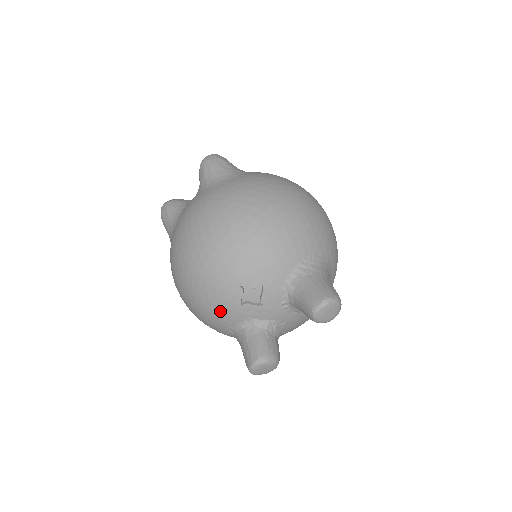
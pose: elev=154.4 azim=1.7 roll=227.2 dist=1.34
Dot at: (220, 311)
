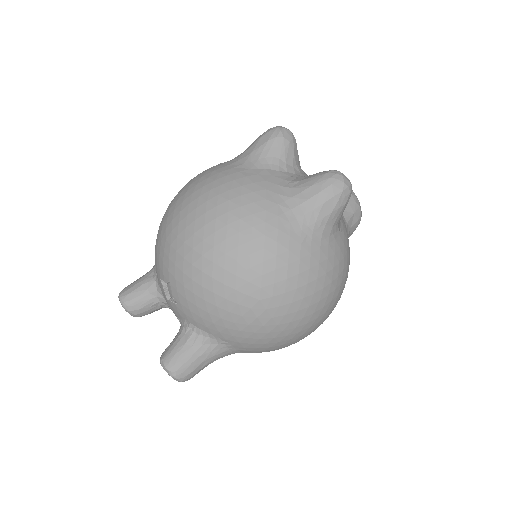
Dot at: (156, 254)
